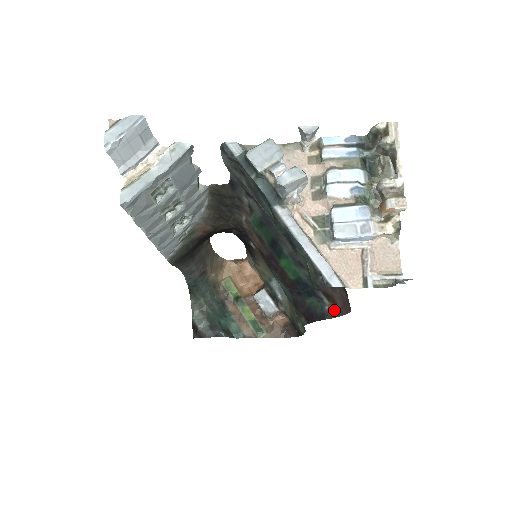
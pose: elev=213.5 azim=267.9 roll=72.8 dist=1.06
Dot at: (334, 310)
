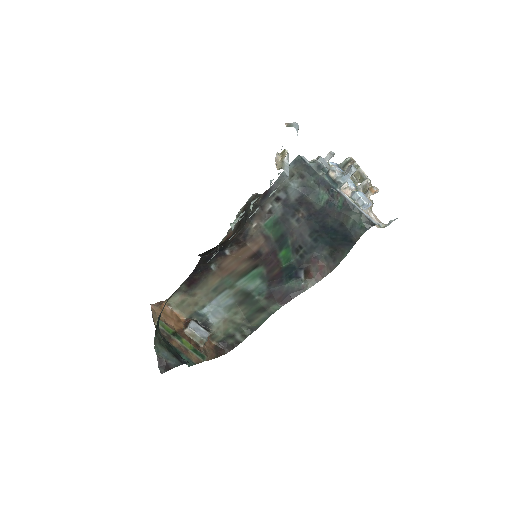
Dot at: (309, 283)
